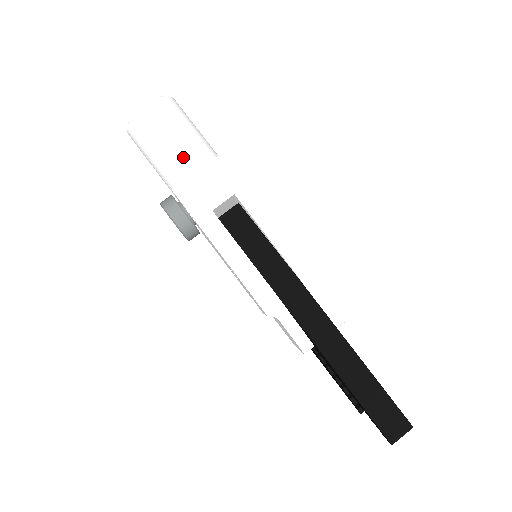
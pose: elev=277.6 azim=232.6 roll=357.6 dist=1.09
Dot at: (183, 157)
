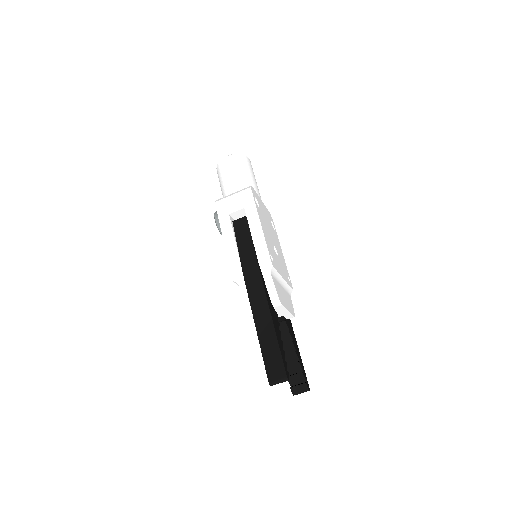
Dot at: (233, 187)
